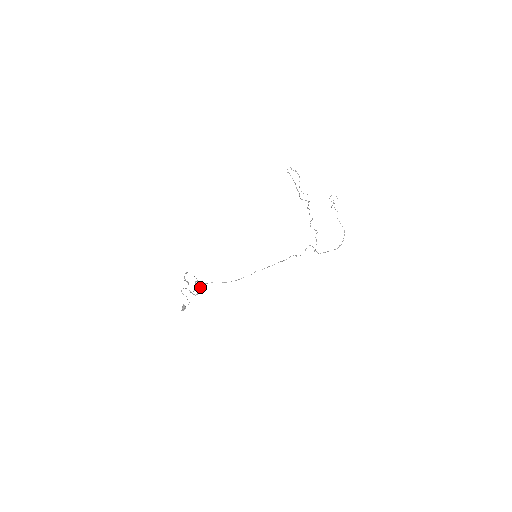
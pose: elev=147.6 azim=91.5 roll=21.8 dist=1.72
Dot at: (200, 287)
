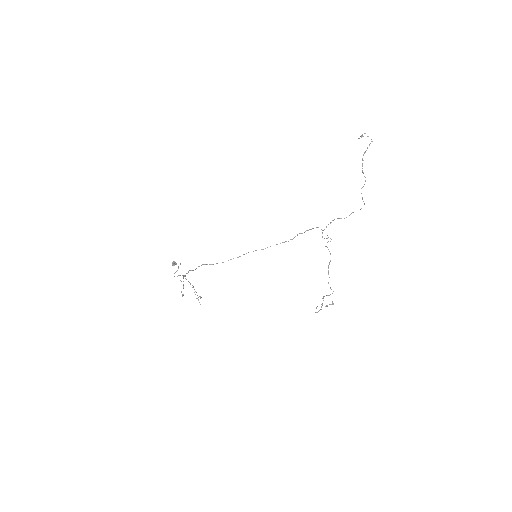
Dot at: (200, 298)
